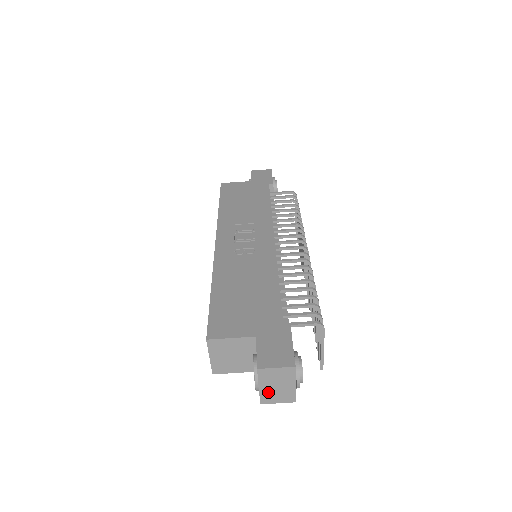
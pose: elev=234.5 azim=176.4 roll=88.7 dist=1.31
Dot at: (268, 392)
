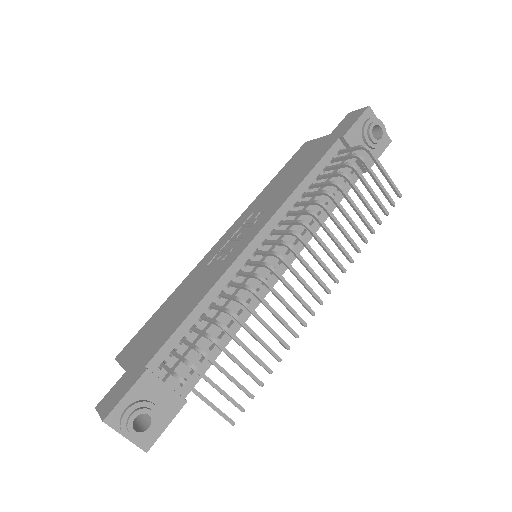
Dot at: occluded
